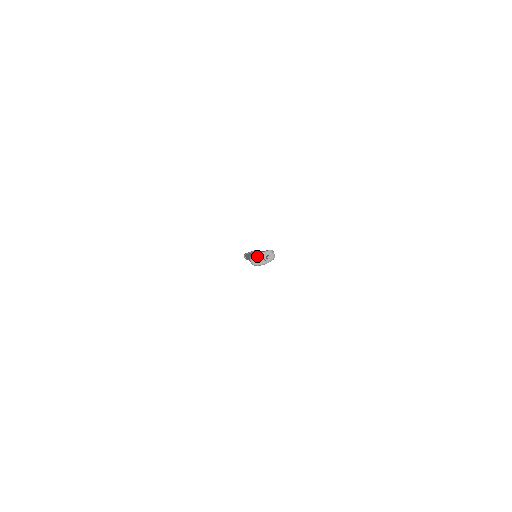
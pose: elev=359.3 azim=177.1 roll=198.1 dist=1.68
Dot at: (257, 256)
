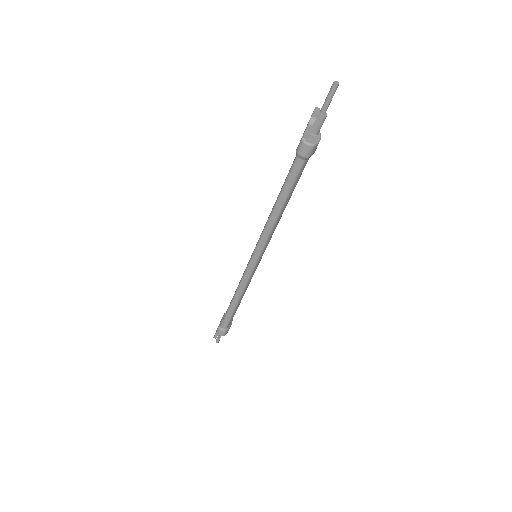
Dot at: (314, 117)
